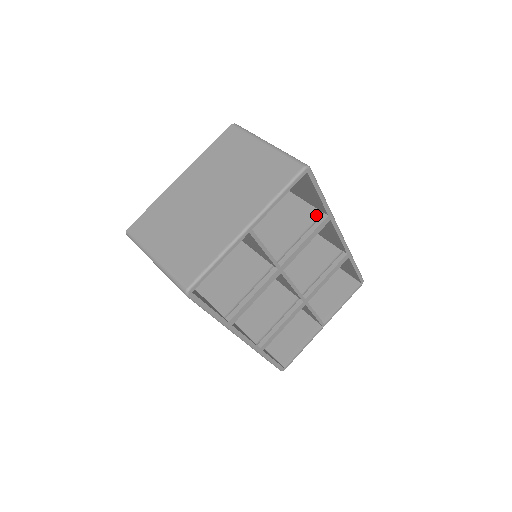
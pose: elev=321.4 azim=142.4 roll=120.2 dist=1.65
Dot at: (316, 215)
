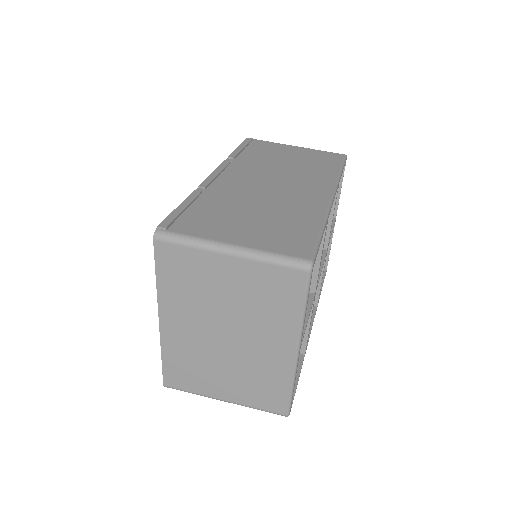
Dot at: occluded
